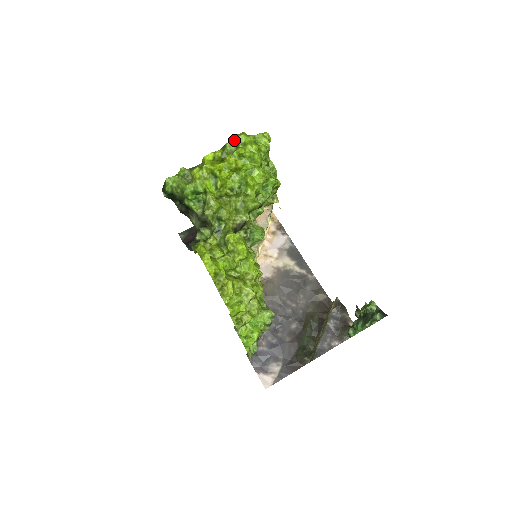
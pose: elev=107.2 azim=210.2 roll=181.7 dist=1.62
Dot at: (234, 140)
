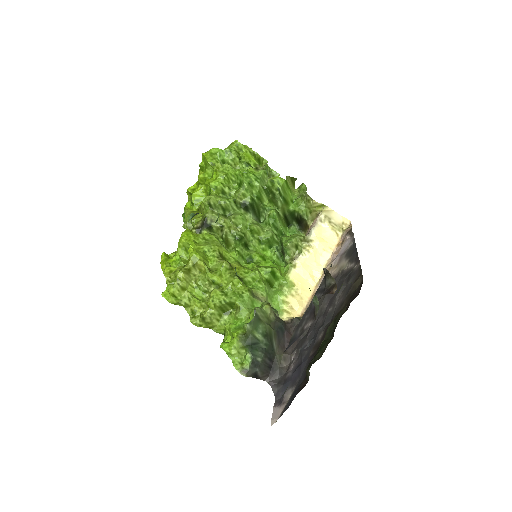
Dot at: occluded
